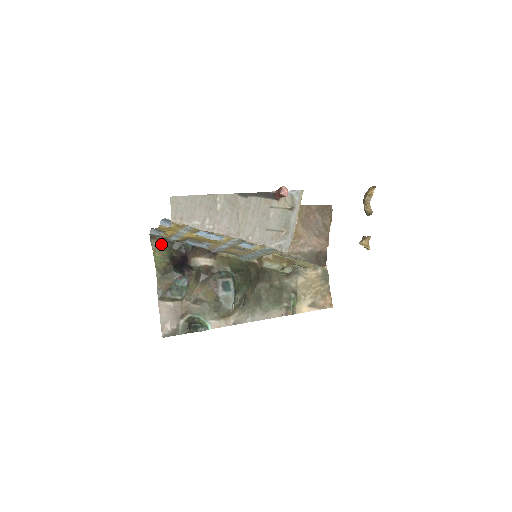
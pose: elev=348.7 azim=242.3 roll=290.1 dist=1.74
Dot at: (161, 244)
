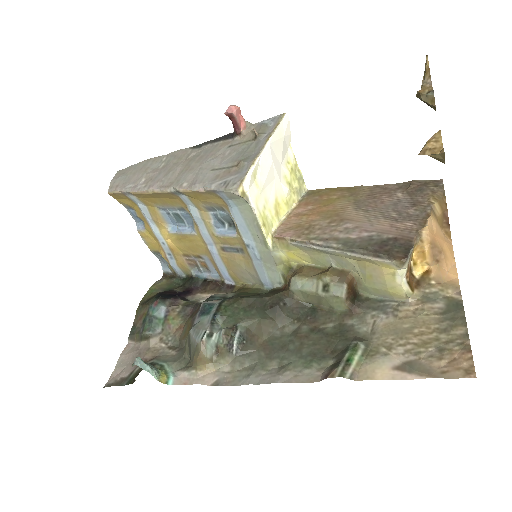
Dot at: (169, 281)
